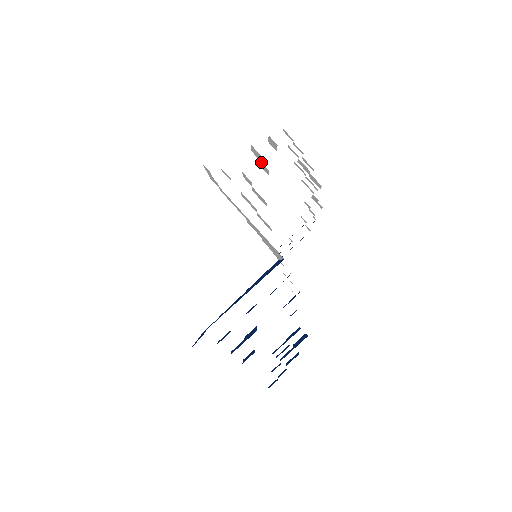
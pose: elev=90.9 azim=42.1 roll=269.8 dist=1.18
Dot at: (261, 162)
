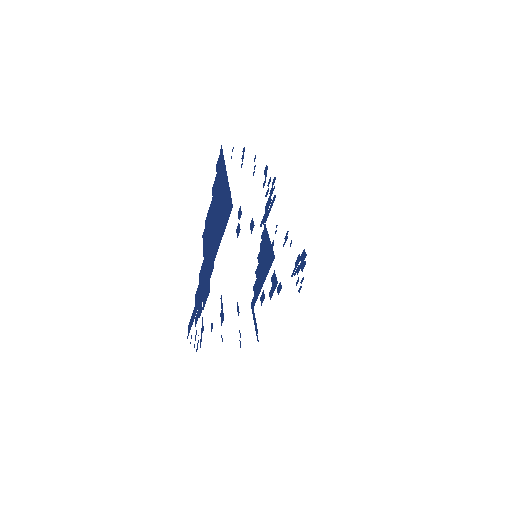
Dot at: occluded
